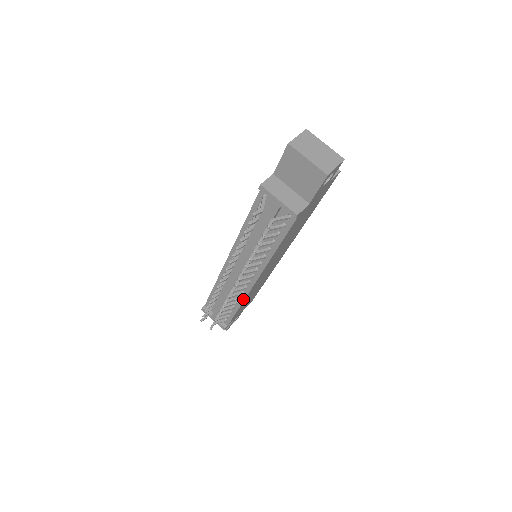
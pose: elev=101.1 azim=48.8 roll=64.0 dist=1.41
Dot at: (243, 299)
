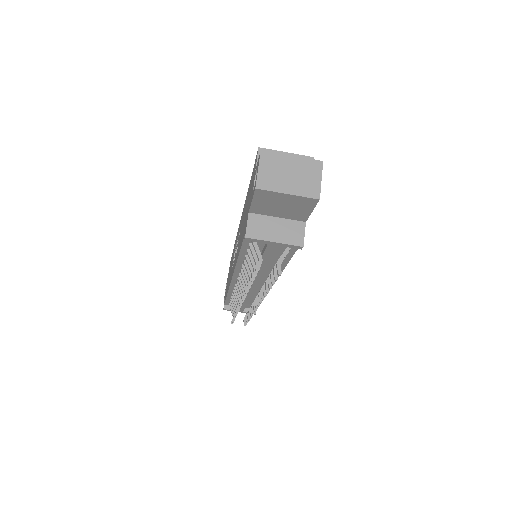
Dot at: occluded
